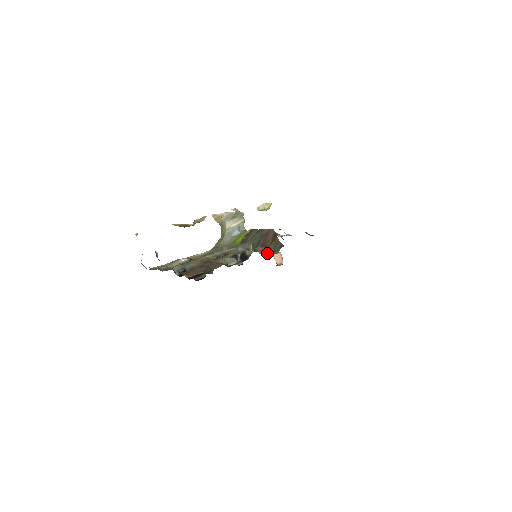
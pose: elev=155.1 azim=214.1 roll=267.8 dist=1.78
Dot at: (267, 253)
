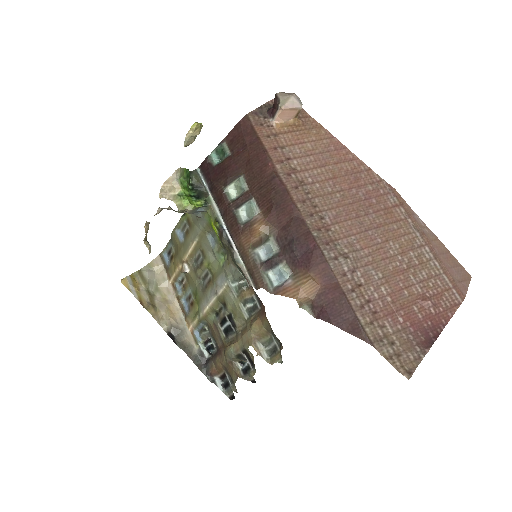
Dot at: (269, 344)
